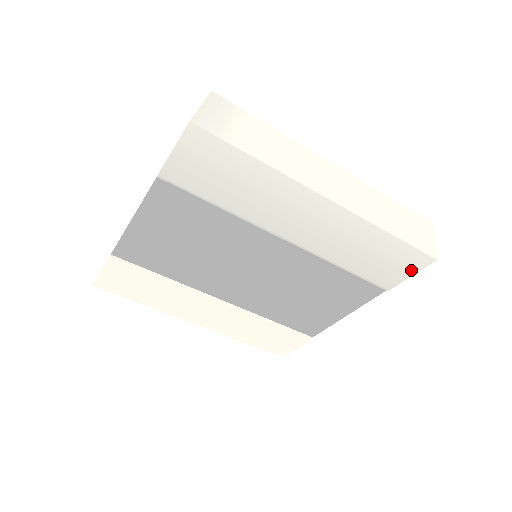
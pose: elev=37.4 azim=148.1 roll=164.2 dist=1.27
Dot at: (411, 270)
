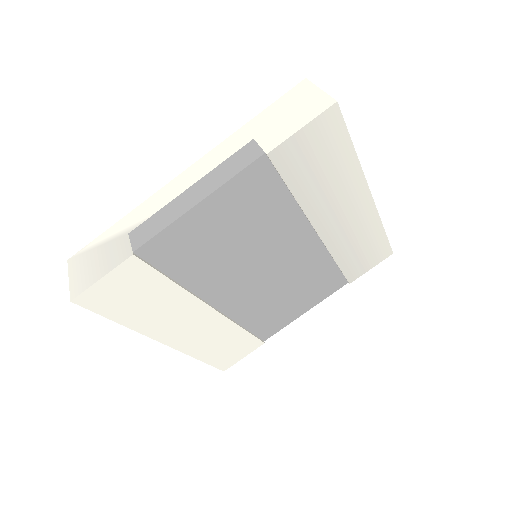
Dot at: (374, 263)
